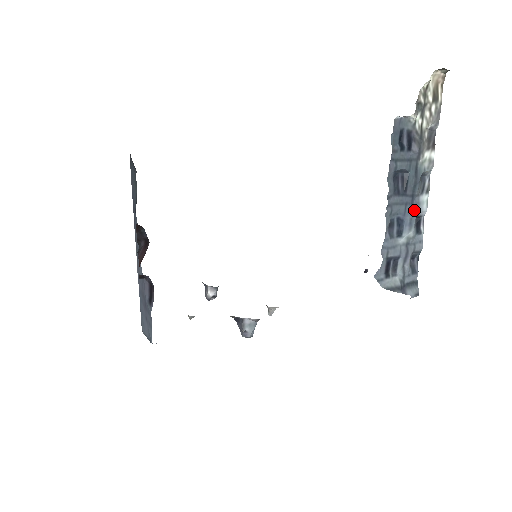
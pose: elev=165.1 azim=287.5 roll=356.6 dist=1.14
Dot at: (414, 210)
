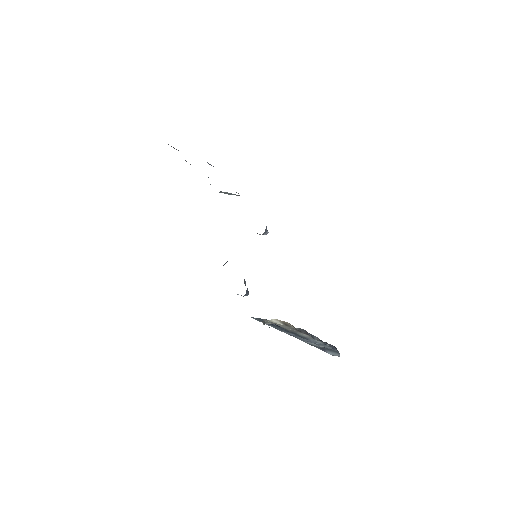
Dot at: occluded
